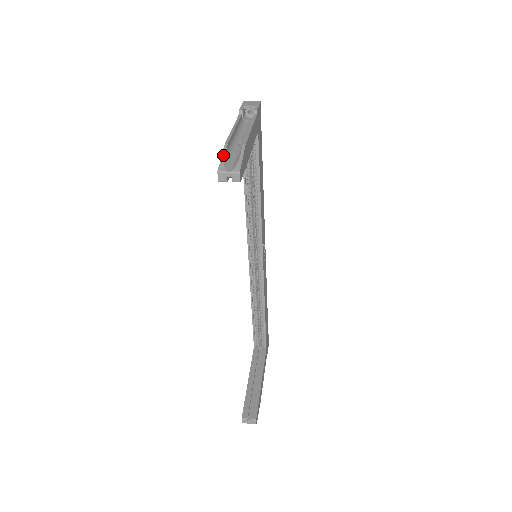
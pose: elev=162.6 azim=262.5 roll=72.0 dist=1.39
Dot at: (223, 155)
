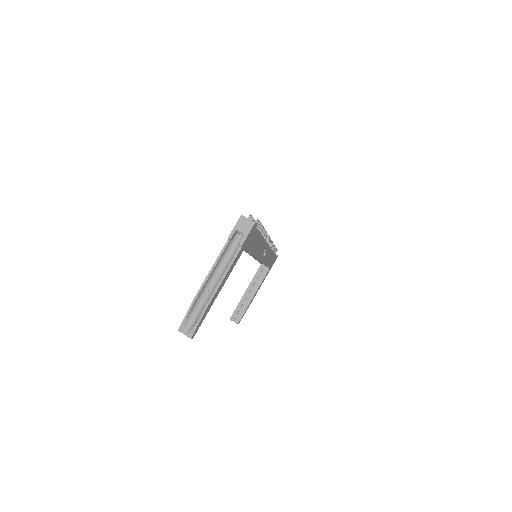
Dot at: (186, 315)
